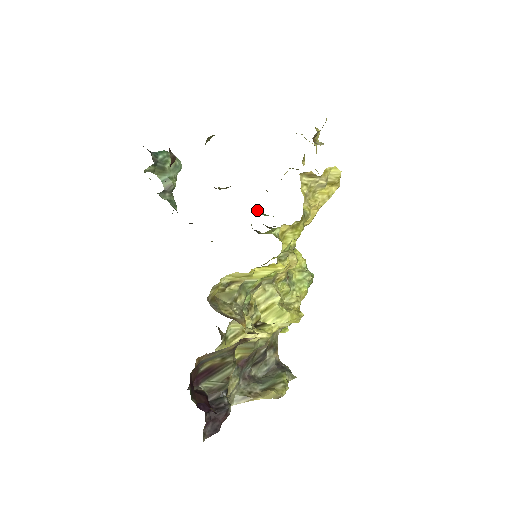
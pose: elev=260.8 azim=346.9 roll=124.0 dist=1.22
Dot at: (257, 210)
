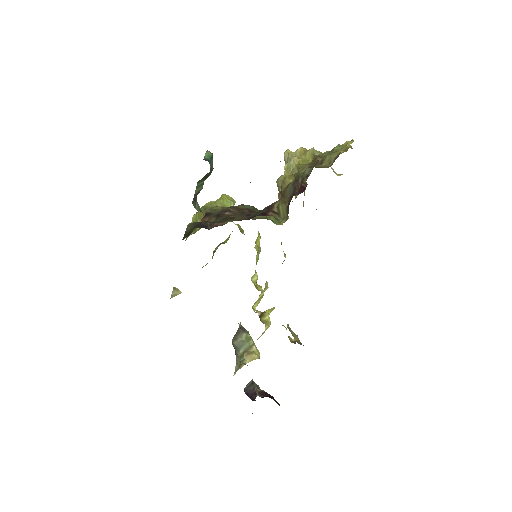
Dot at: occluded
